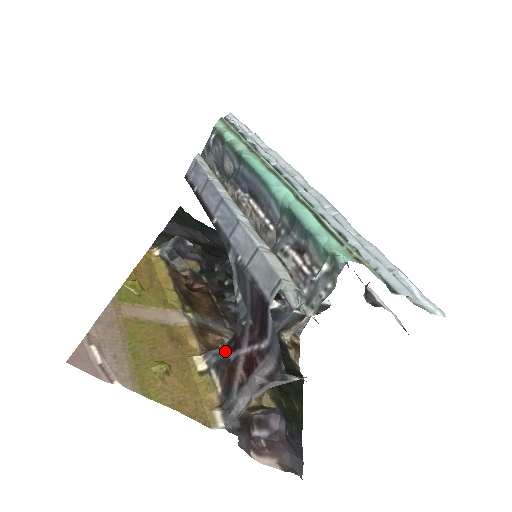
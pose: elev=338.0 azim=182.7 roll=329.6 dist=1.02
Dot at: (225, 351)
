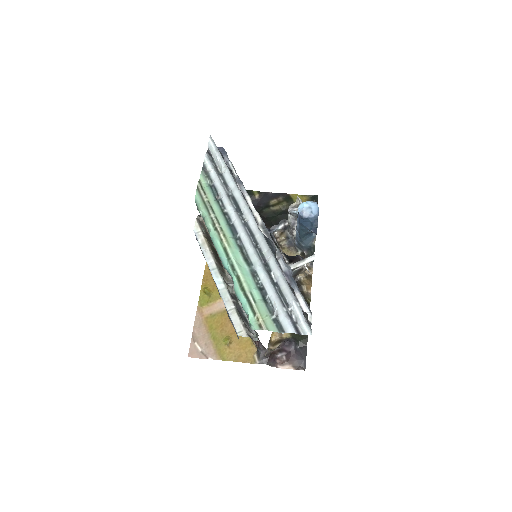
Dot at: occluded
